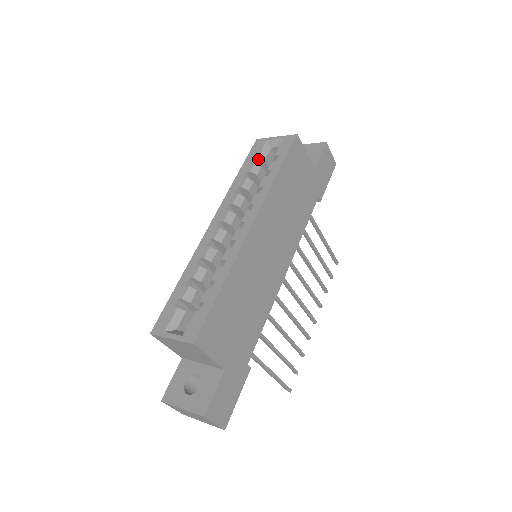
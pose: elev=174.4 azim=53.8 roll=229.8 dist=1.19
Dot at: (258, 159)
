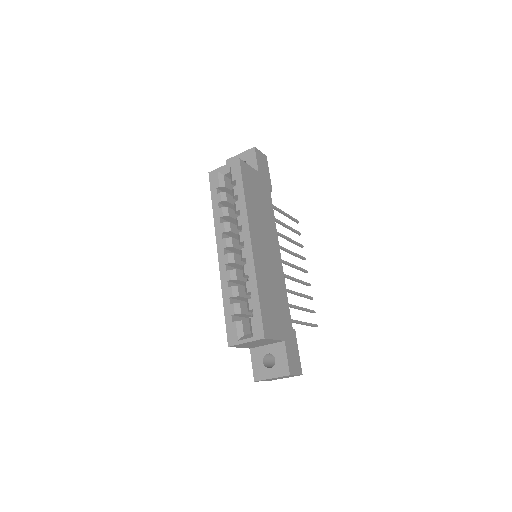
Dot at: (220, 188)
